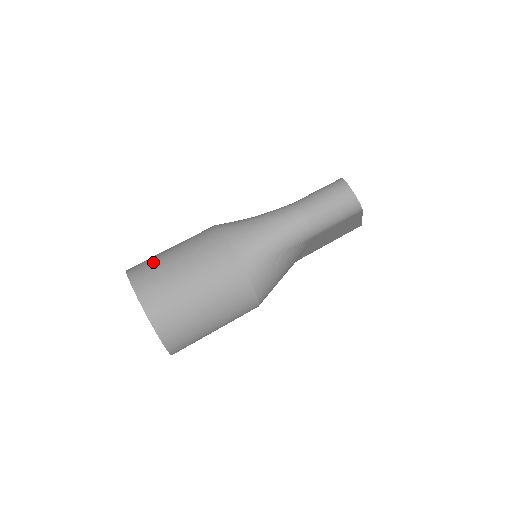
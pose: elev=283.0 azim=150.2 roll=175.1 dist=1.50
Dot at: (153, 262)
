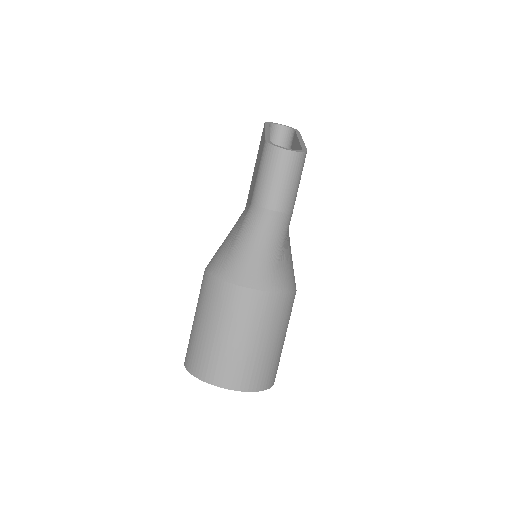
Dot at: (200, 350)
